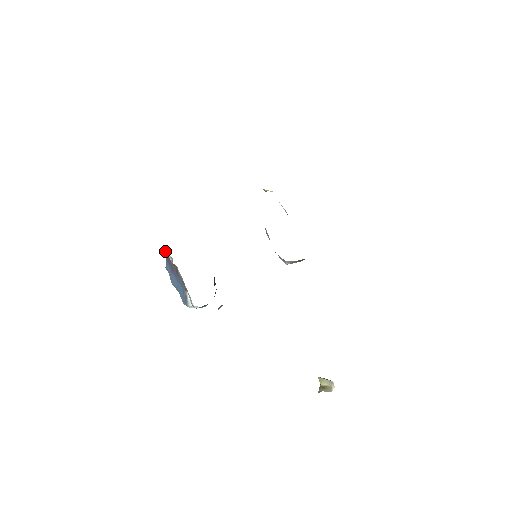
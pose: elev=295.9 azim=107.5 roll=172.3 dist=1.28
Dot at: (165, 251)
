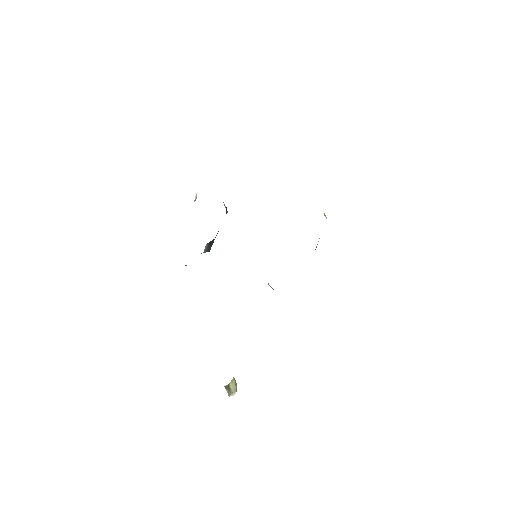
Dot at: occluded
